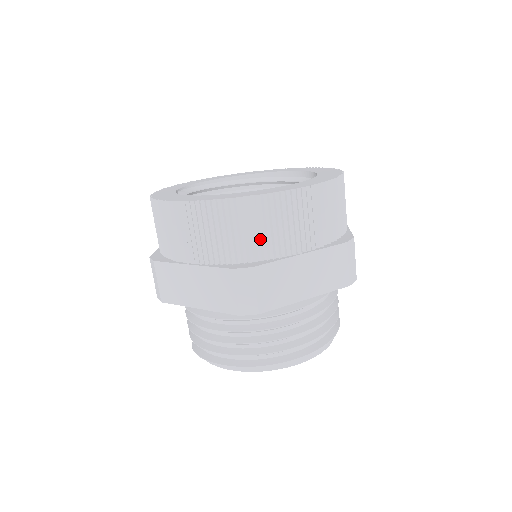
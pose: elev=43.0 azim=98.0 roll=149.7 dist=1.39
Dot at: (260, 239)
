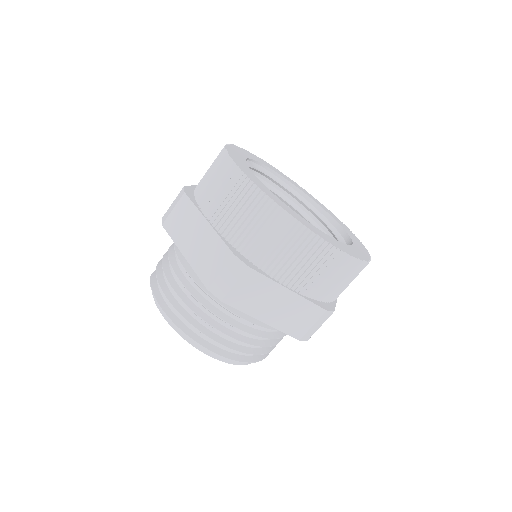
Dot at: (272, 252)
